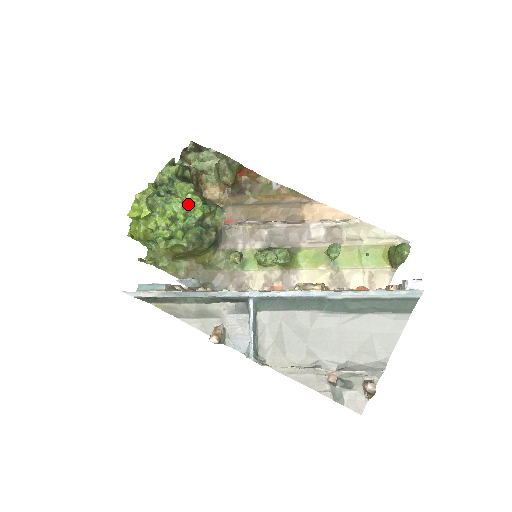
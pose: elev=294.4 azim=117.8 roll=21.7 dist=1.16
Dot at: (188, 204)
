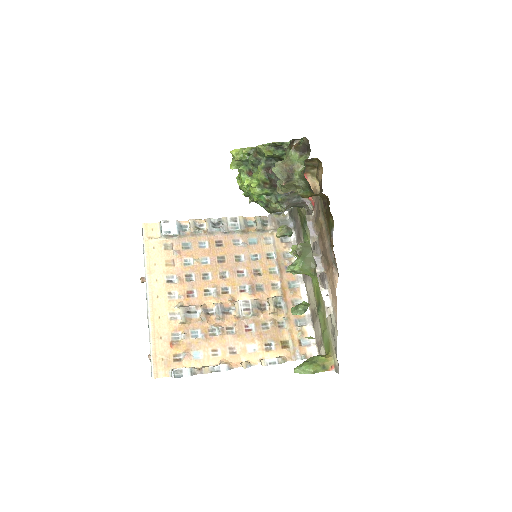
Dot at: occluded
